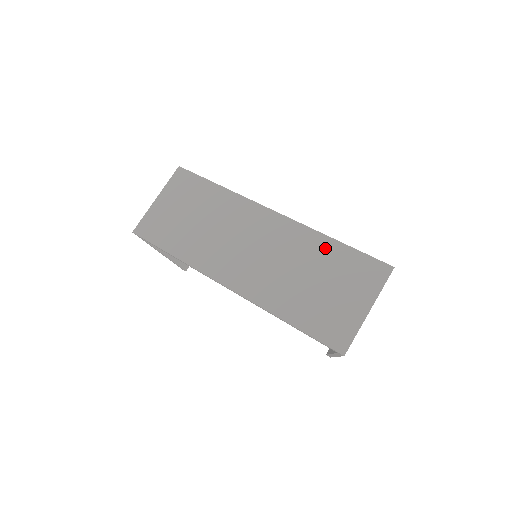
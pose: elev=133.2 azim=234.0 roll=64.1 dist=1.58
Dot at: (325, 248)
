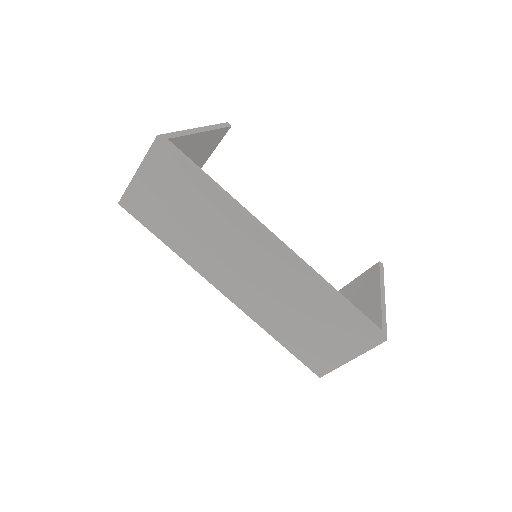
Dot at: (324, 299)
